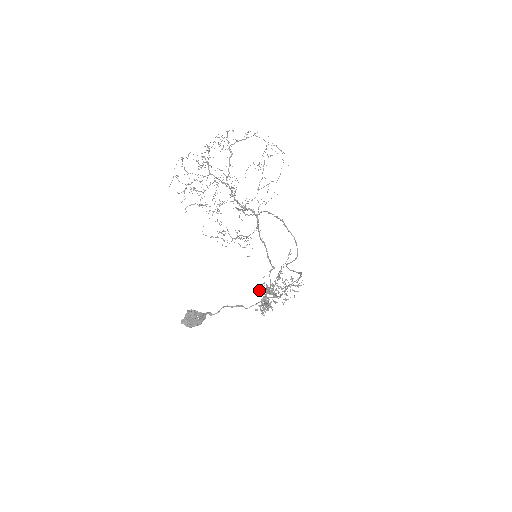
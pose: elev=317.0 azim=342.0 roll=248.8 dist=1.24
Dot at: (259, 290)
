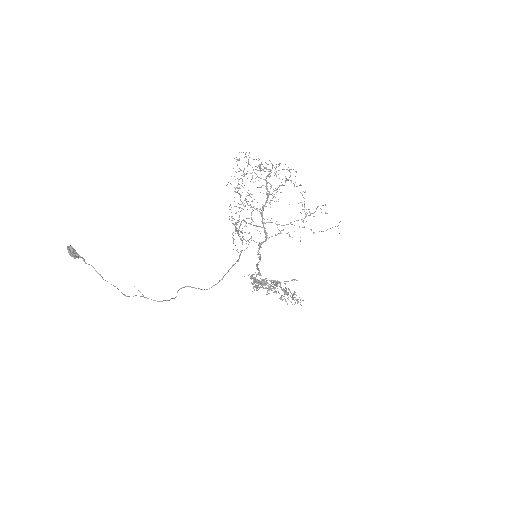
Dot at: (249, 274)
